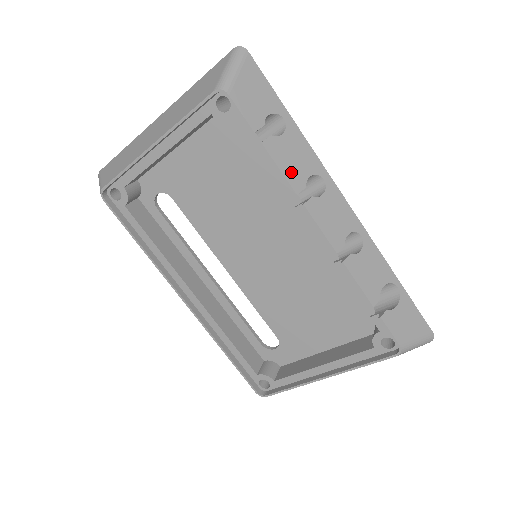
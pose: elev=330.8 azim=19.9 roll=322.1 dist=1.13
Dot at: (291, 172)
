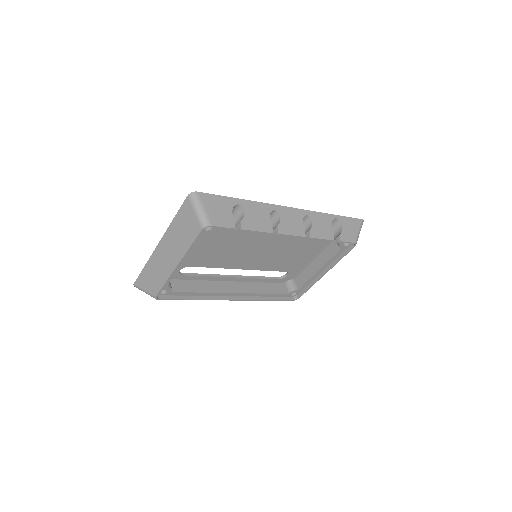
Dot at: (262, 226)
